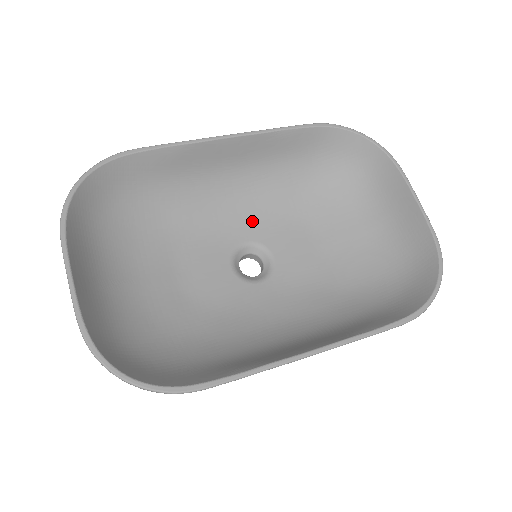
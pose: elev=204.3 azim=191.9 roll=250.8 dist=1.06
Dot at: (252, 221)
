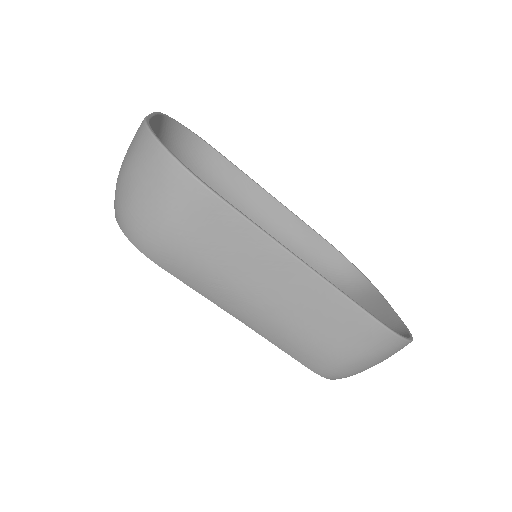
Dot at: occluded
